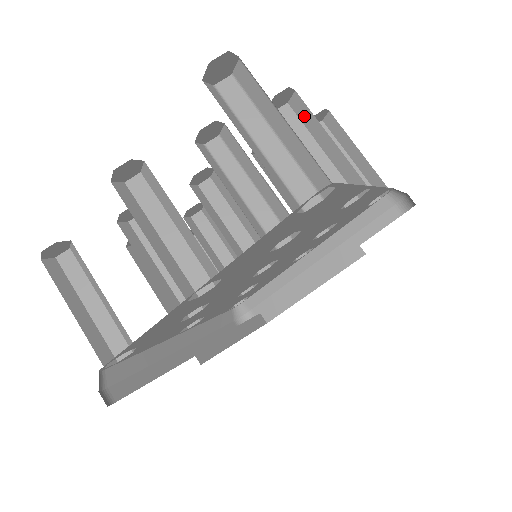
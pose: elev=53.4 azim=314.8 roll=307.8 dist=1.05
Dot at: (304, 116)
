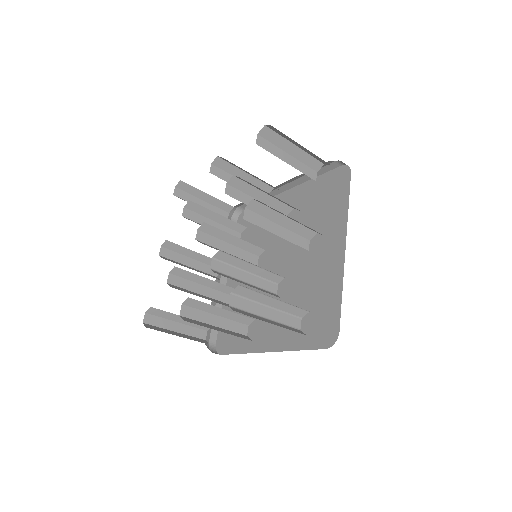
Dot at: (269, 207)
